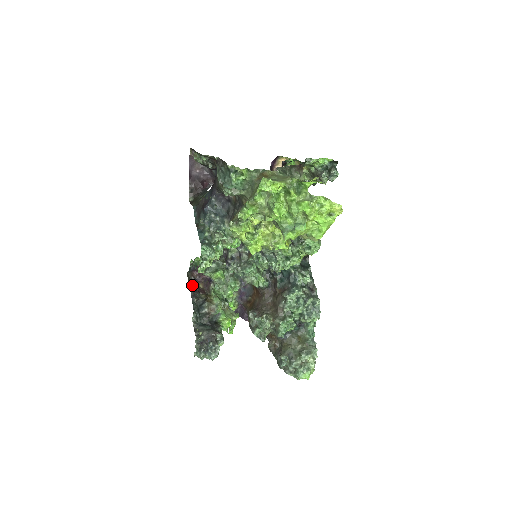
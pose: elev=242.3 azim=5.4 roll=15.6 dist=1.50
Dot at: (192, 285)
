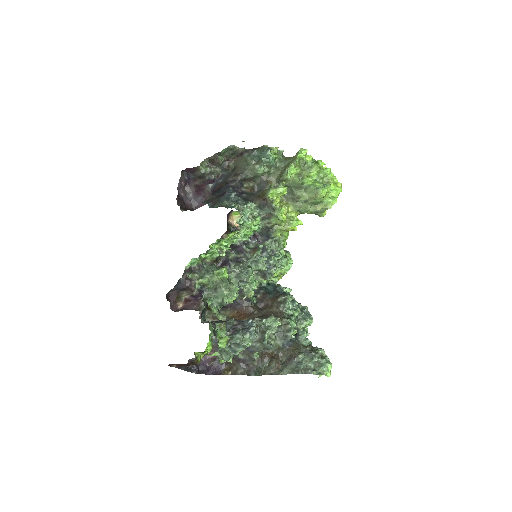
Dot at: occluded
